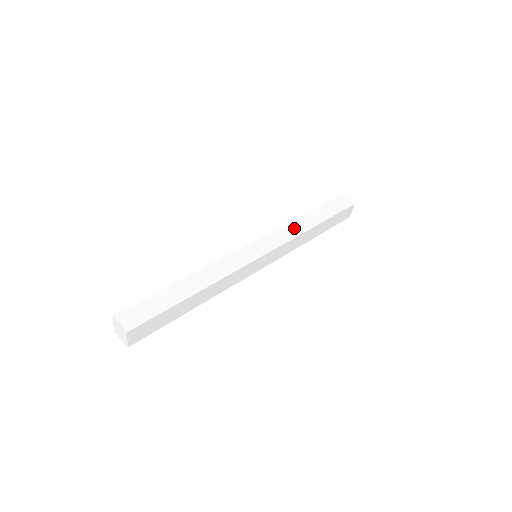
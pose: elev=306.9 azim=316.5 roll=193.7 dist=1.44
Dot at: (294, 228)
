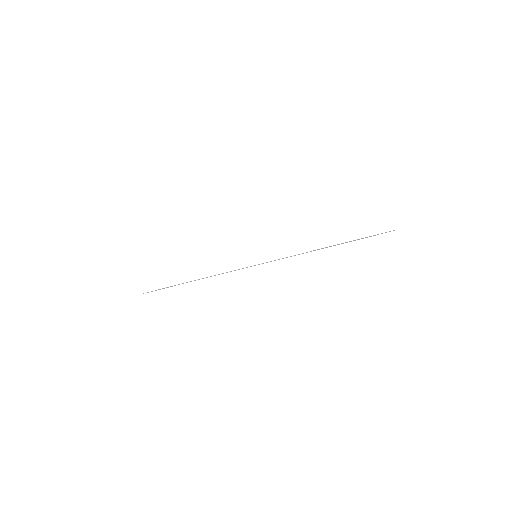
Dot at: (300, 243)
